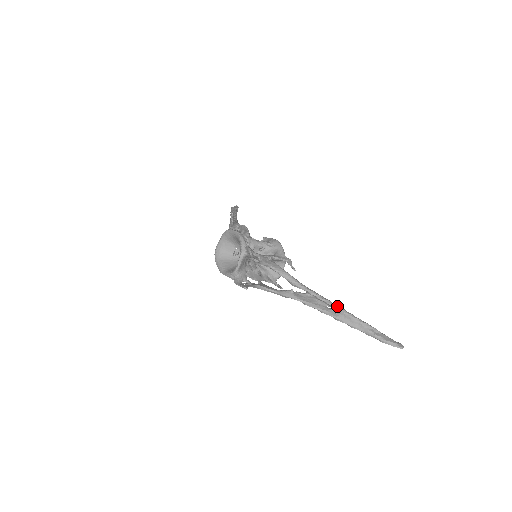
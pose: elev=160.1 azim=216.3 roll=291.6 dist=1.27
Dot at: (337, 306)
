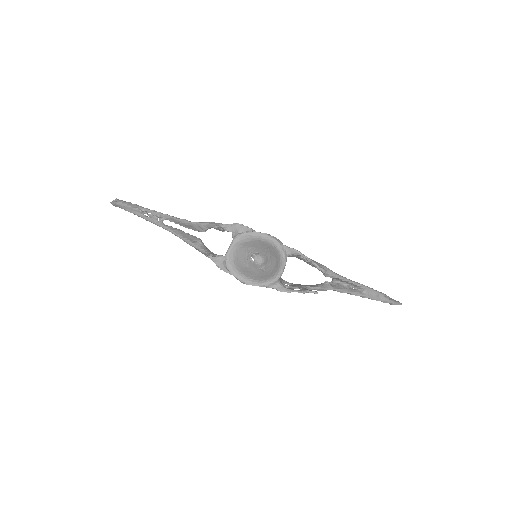
Dot at: (363, 285)
